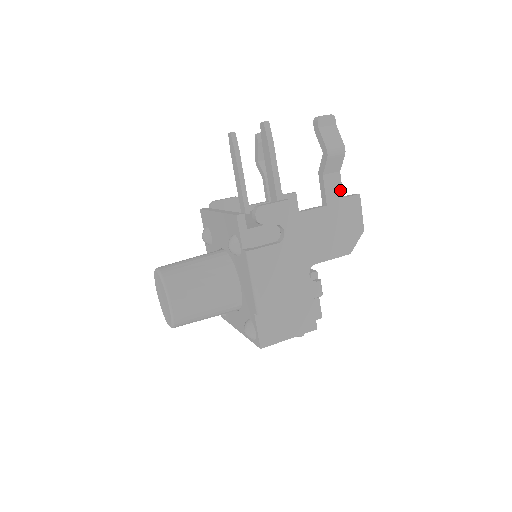
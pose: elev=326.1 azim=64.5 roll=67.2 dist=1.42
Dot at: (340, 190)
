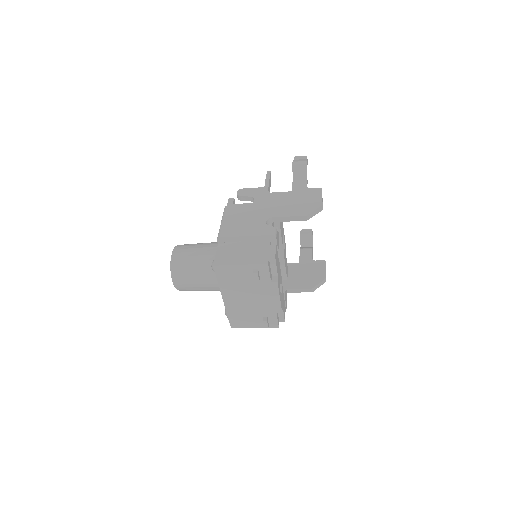
Dot at: (305, 185)
